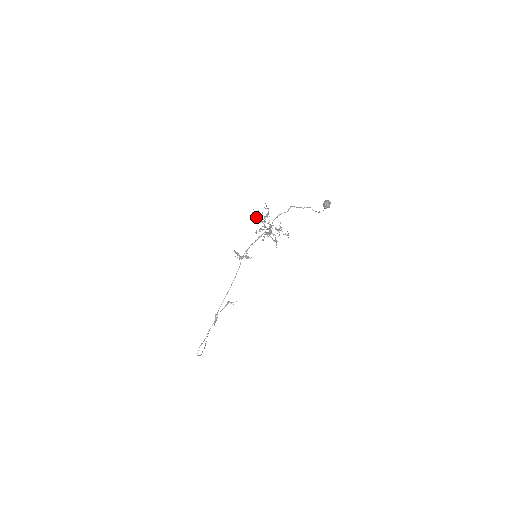
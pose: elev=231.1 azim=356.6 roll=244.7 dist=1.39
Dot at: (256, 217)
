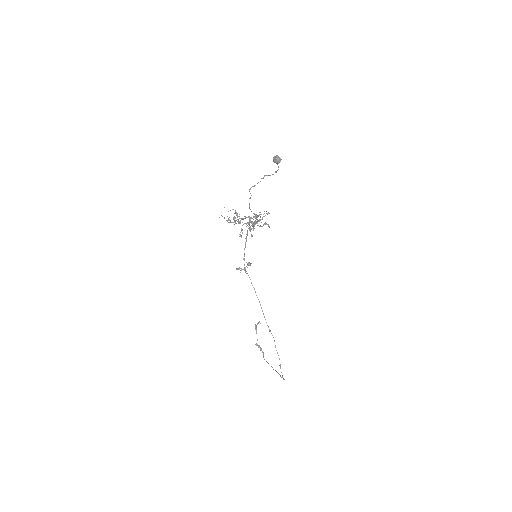
Dot at: occluded
